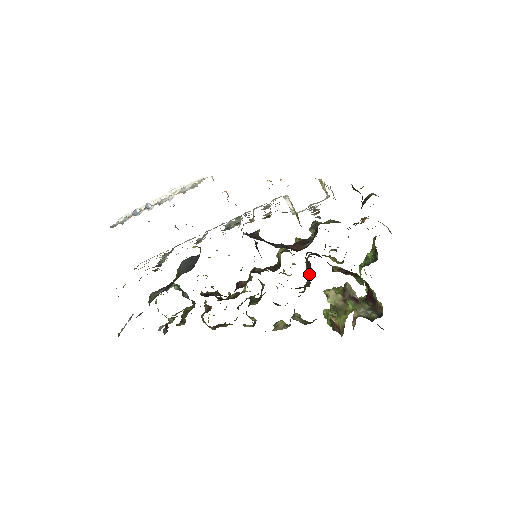
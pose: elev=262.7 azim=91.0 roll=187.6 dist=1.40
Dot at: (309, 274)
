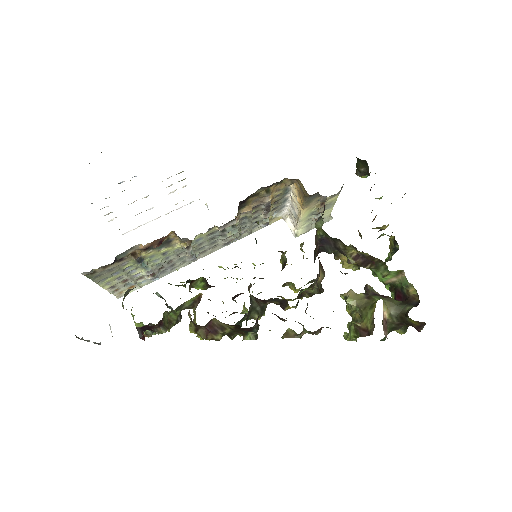
Dot at: (321, 267)
